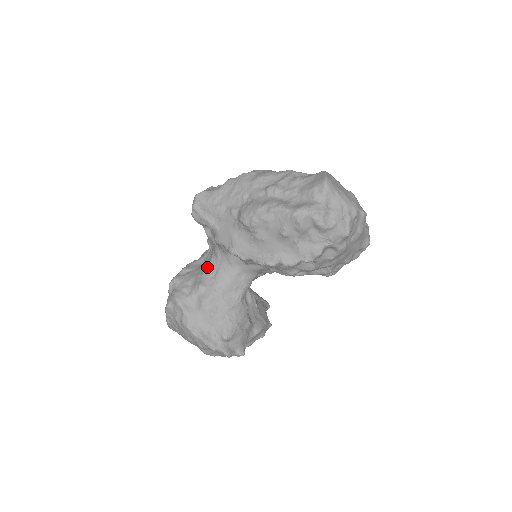
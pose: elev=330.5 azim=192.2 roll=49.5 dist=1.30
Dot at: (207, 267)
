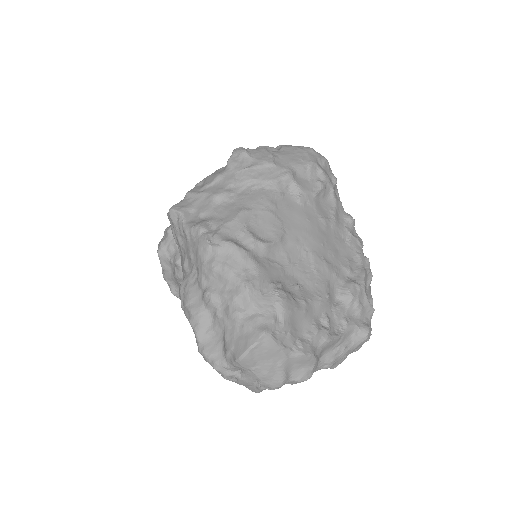
Dot at: occluded
